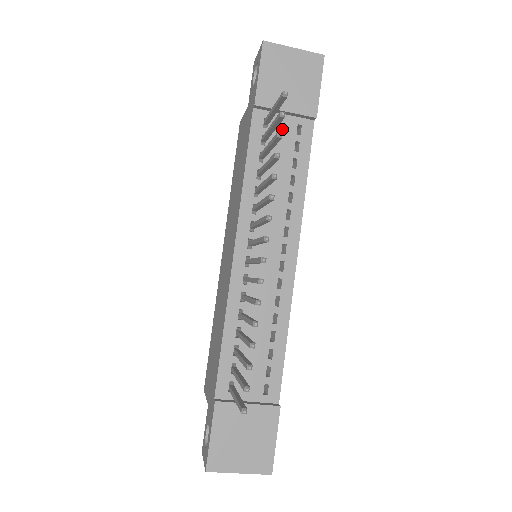
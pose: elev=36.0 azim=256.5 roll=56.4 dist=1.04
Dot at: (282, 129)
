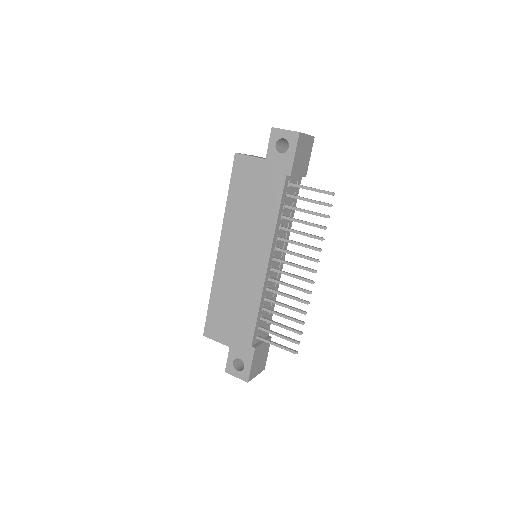
Dot at: (292, 186)
